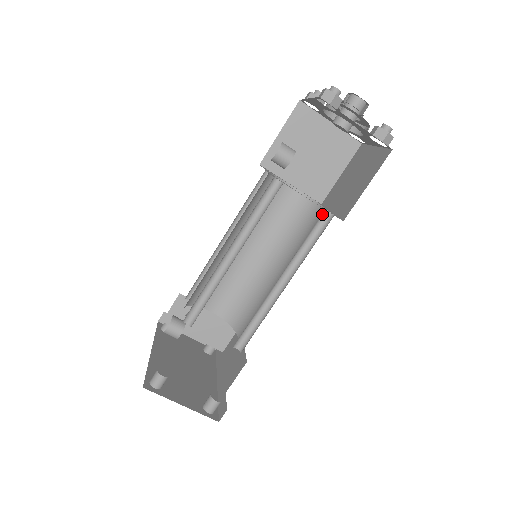
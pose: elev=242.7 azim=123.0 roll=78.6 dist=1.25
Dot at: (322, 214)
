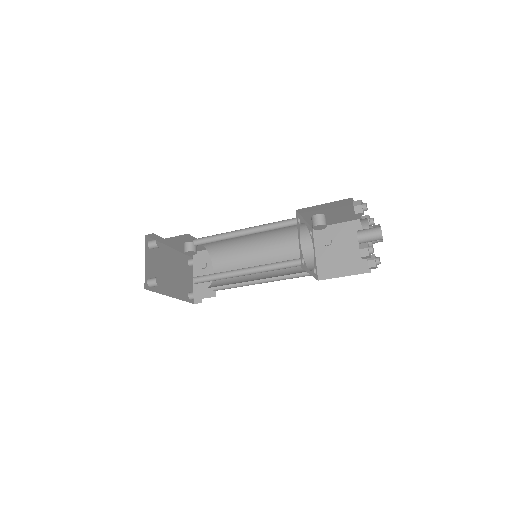
Dot at: (300, 260)
